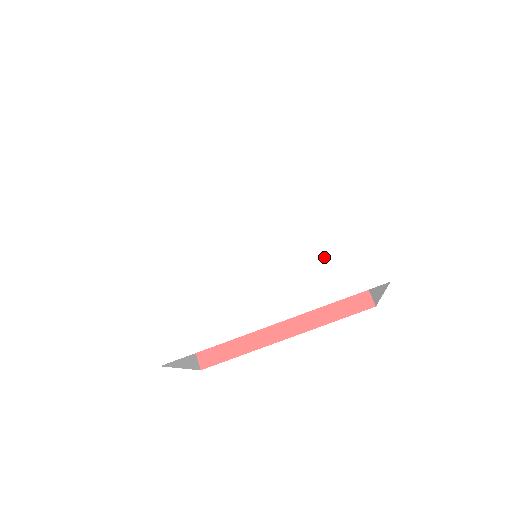
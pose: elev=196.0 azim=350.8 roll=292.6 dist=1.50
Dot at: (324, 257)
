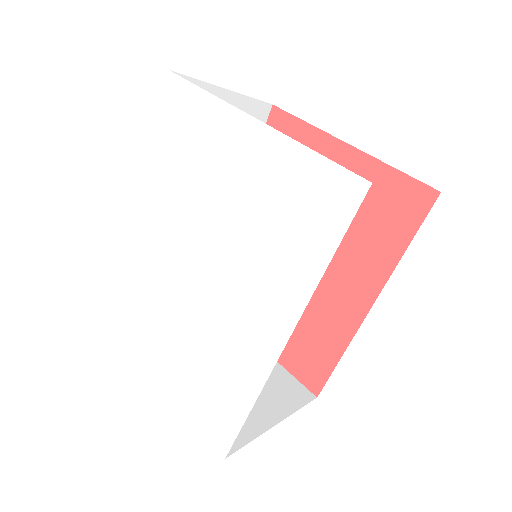
Dot at: (281, 219)
